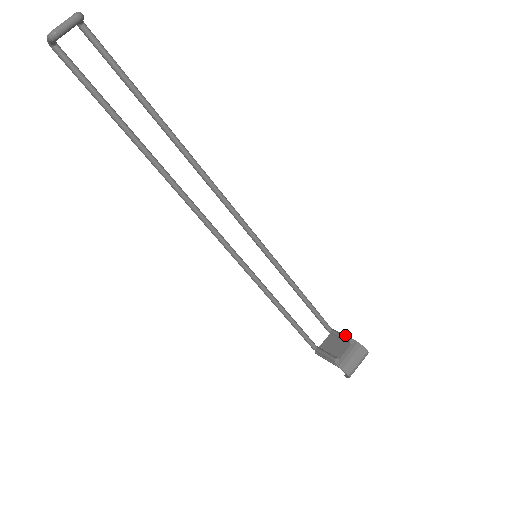
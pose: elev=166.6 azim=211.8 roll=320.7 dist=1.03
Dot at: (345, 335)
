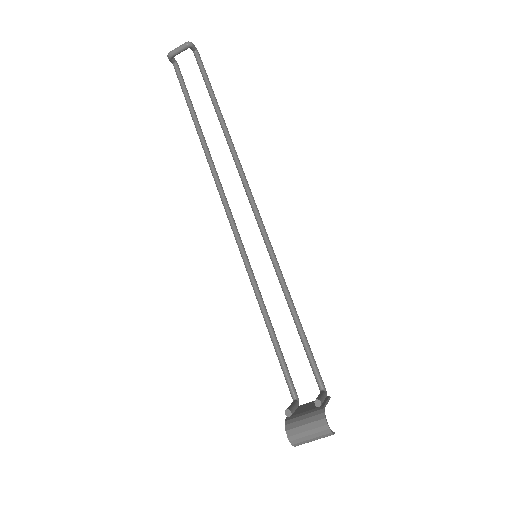
Dot at: (321, 396)
